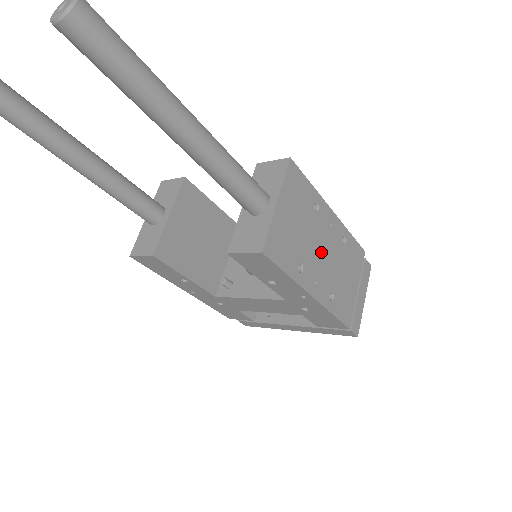
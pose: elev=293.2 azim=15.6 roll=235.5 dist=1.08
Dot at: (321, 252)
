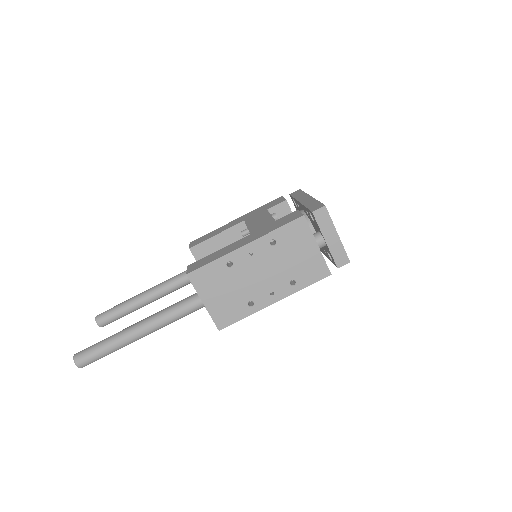
Dot at: (259, 276)
